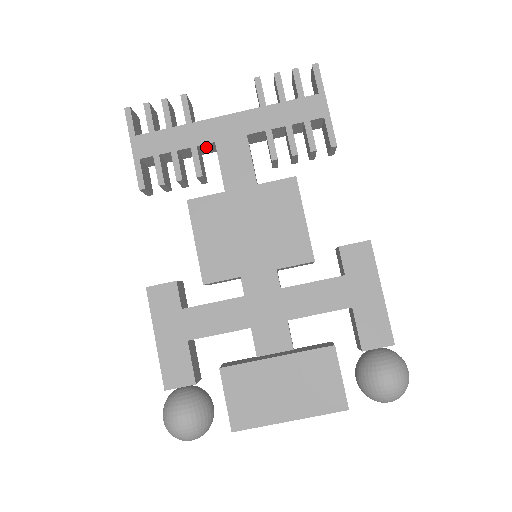
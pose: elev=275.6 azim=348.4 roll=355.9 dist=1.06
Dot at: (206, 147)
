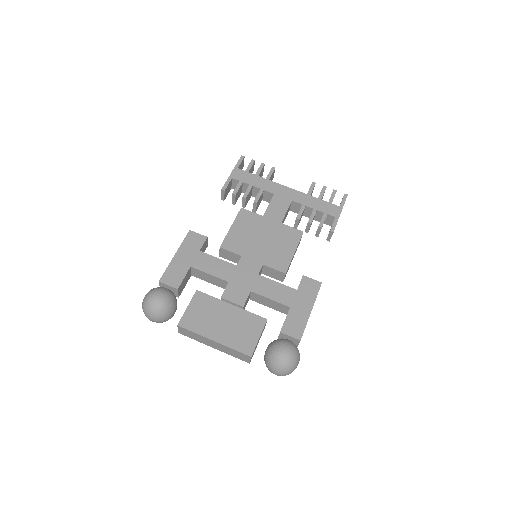
Dot at: (268, 195)
